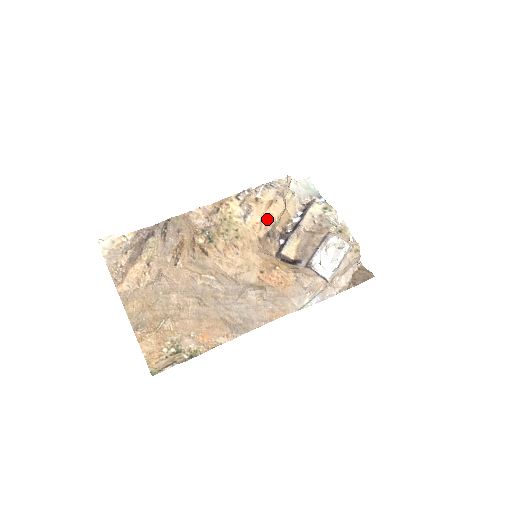
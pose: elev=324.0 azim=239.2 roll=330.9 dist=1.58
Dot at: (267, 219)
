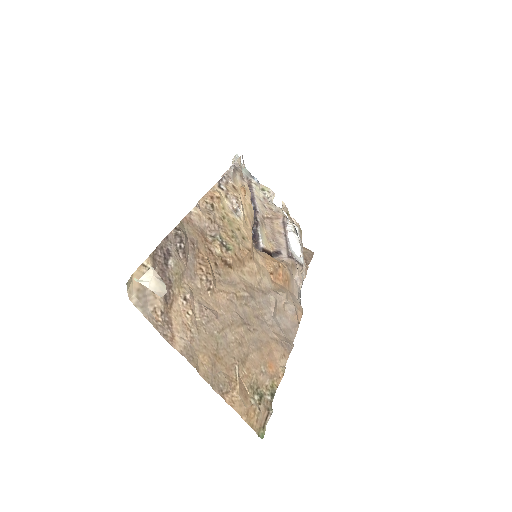
Dot at: (250, 210)
